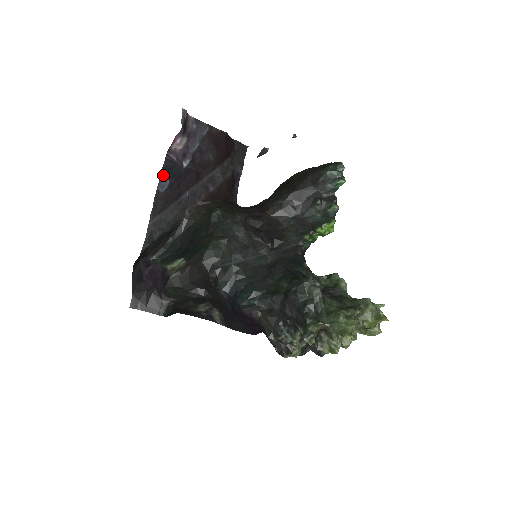
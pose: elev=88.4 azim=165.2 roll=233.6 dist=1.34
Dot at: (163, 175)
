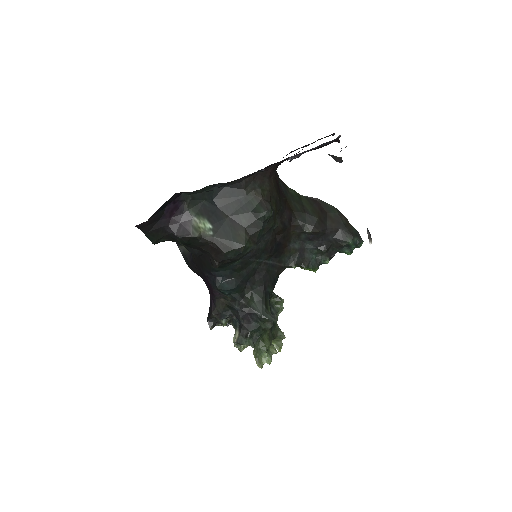
Dot at: occluded
